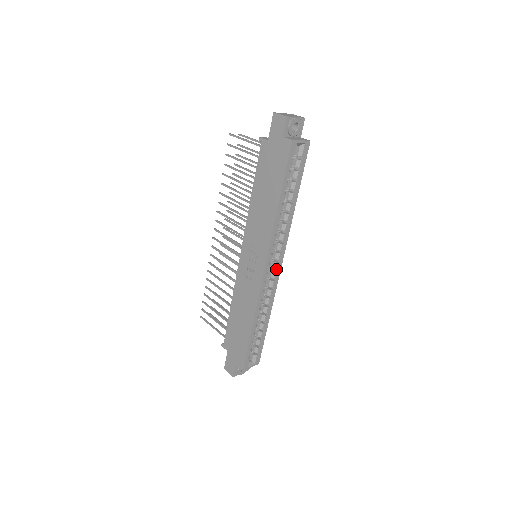
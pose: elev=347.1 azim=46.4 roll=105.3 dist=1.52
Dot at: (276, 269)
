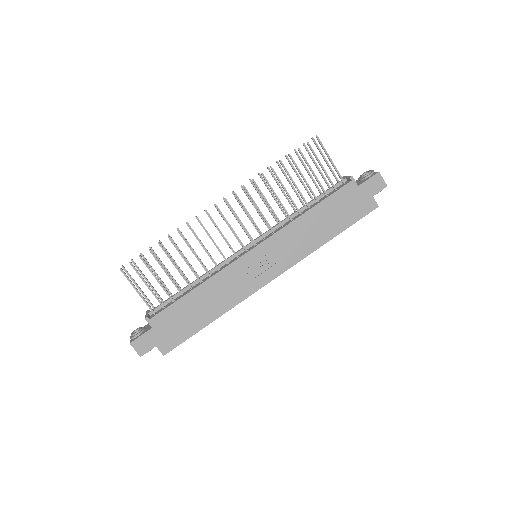
Dot at: occluded
